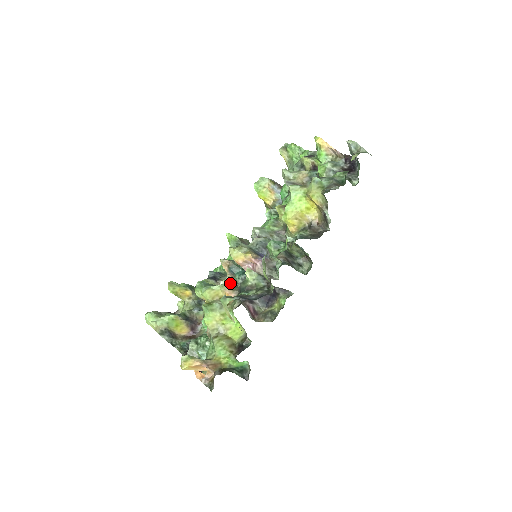
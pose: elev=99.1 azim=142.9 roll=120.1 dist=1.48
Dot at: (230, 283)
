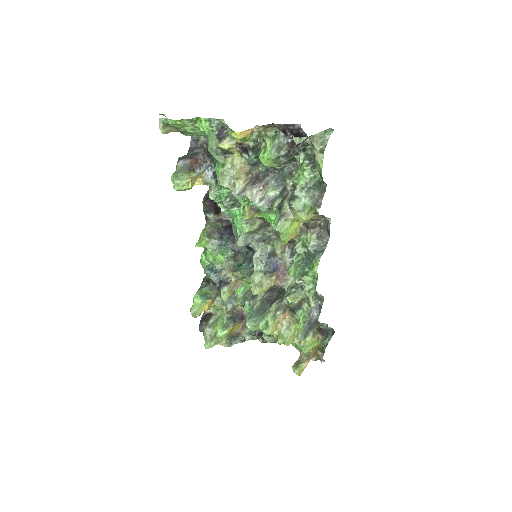
Dot at: (275, 308)
